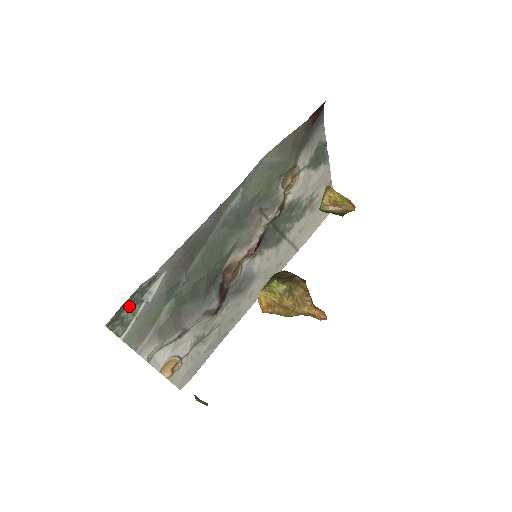
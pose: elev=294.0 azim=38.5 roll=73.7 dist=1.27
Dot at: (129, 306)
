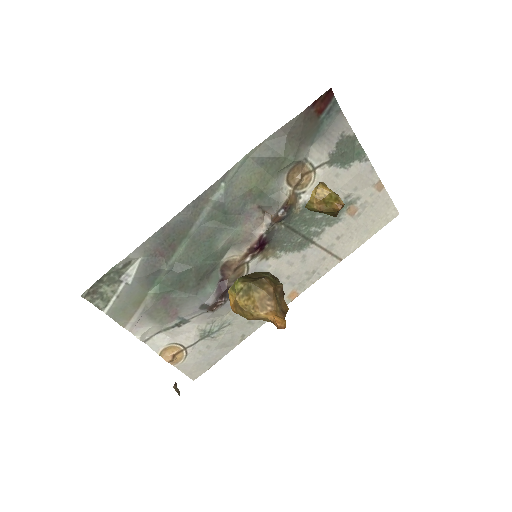
Dot at: (107, 283)
